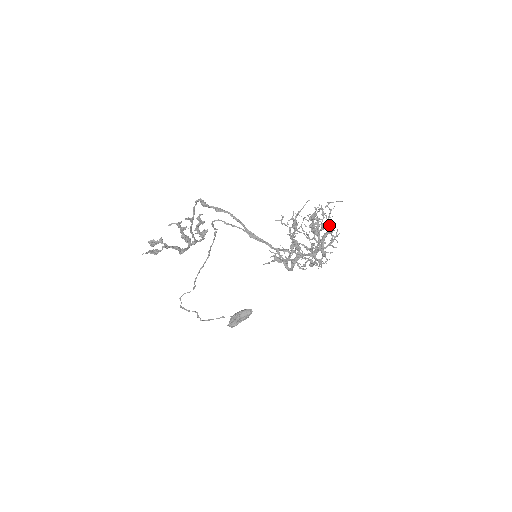
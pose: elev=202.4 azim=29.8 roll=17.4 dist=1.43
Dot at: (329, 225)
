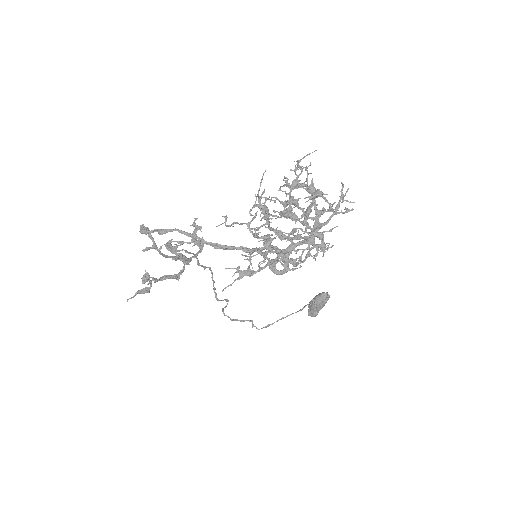
Dot at: (310, 193)
